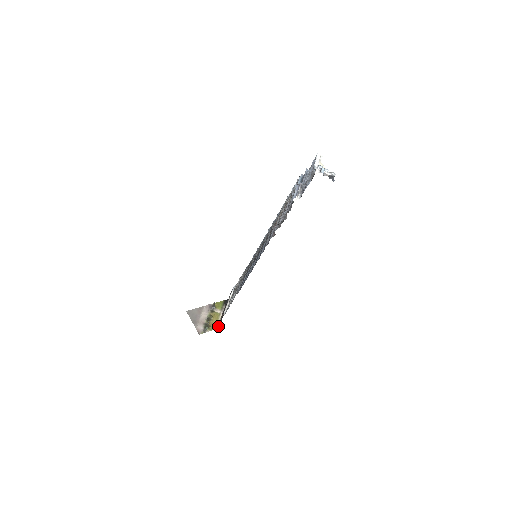
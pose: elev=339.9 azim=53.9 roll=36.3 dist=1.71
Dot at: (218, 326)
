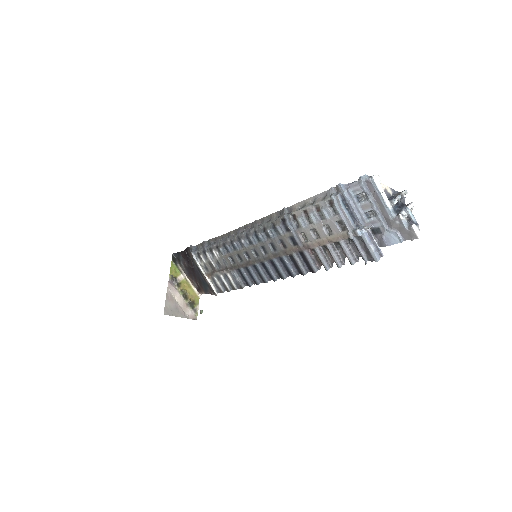
Dot at: (198, 293)
